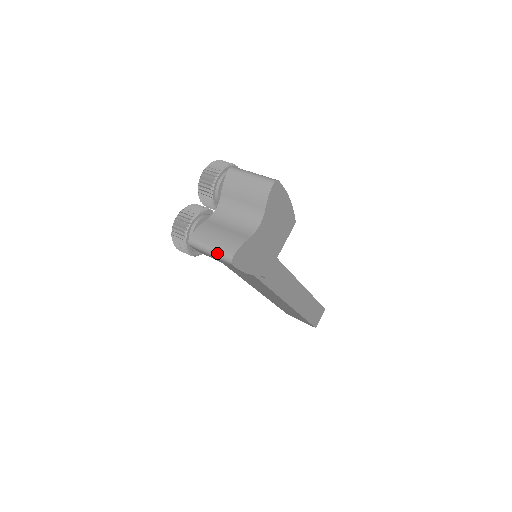
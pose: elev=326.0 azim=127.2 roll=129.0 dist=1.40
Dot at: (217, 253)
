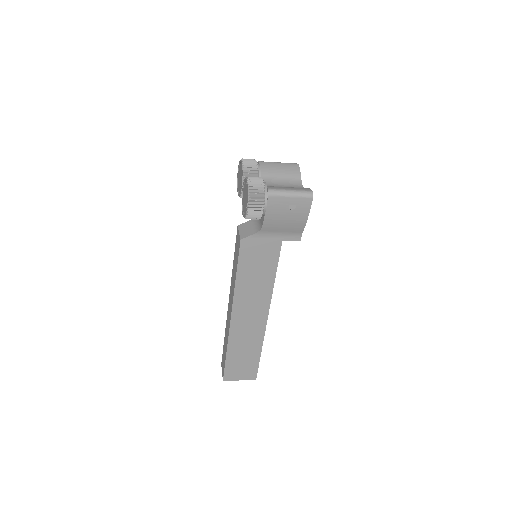
Dot at: (299, 192)
